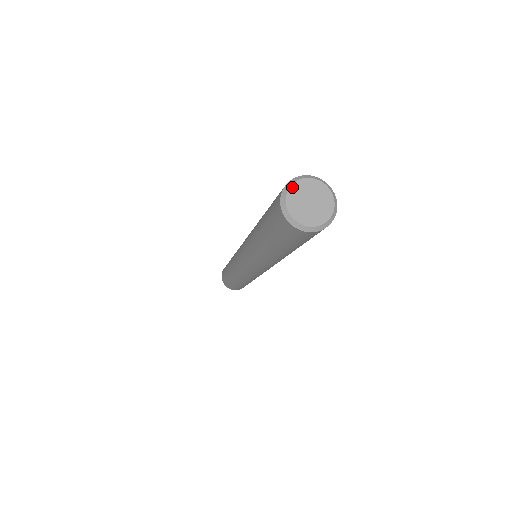
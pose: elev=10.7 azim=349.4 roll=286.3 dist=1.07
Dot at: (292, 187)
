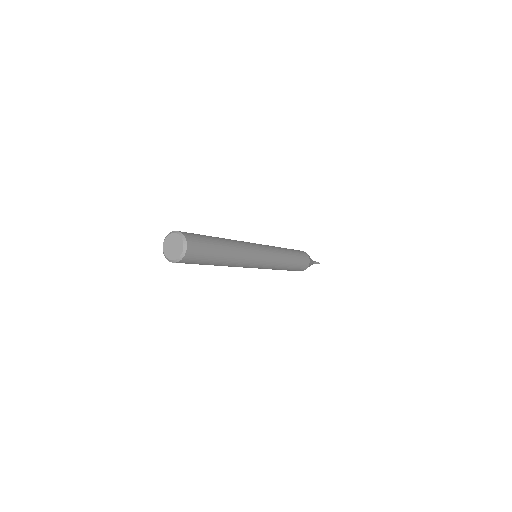
Dot at: (163, 247)
